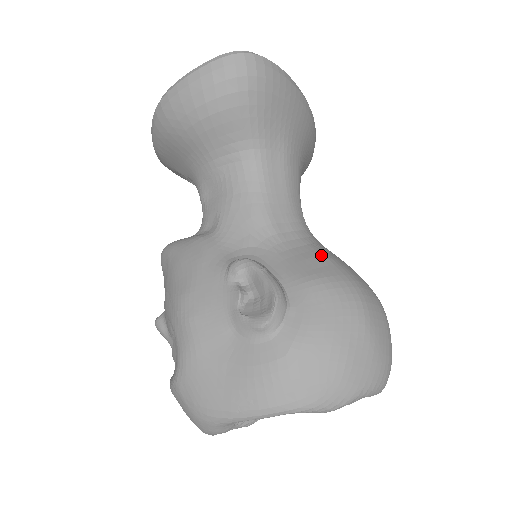
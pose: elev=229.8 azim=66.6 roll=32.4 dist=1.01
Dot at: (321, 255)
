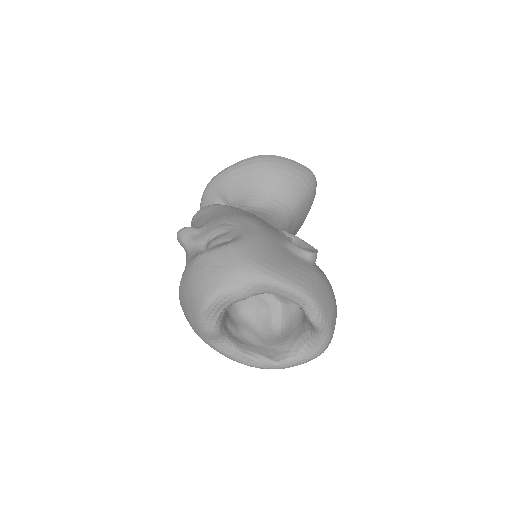
Dot at: occluded
